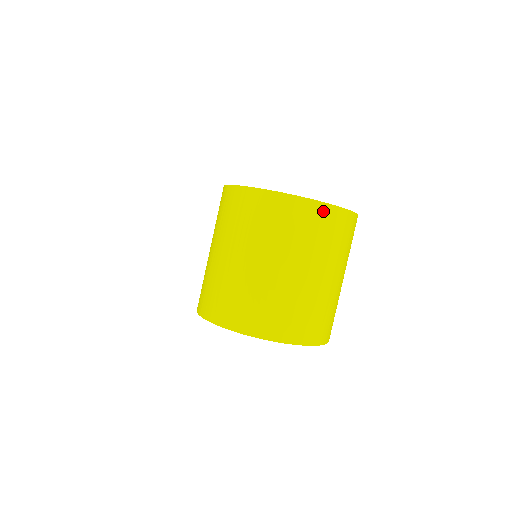
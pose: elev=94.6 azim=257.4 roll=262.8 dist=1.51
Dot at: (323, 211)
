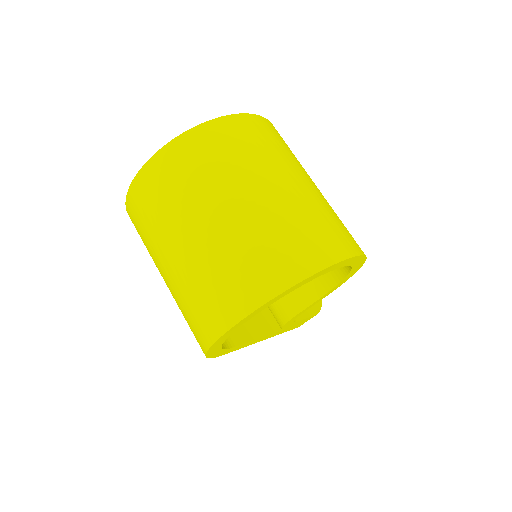
Dot at: (183, 145)
